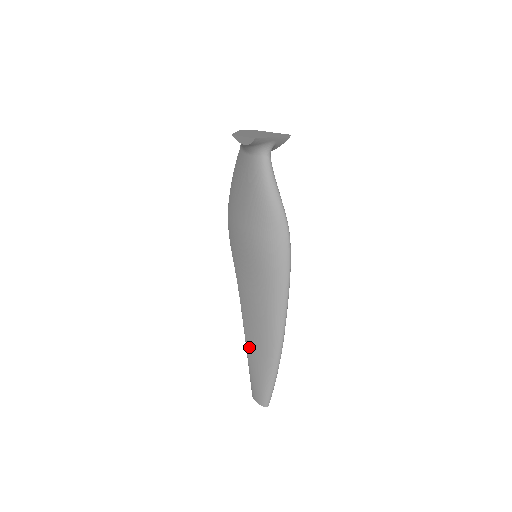
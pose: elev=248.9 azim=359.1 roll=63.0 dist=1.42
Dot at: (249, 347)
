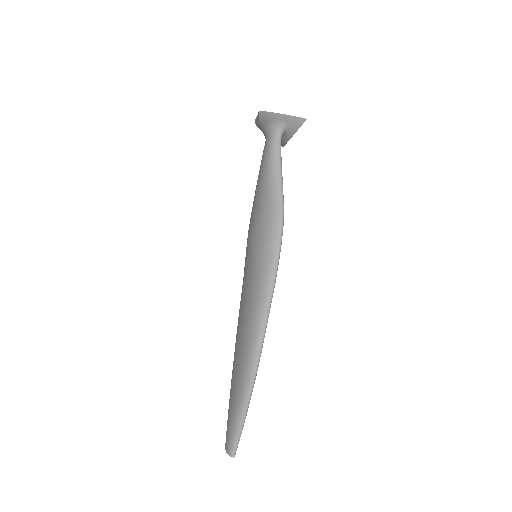
Dot at: (233, 371)
